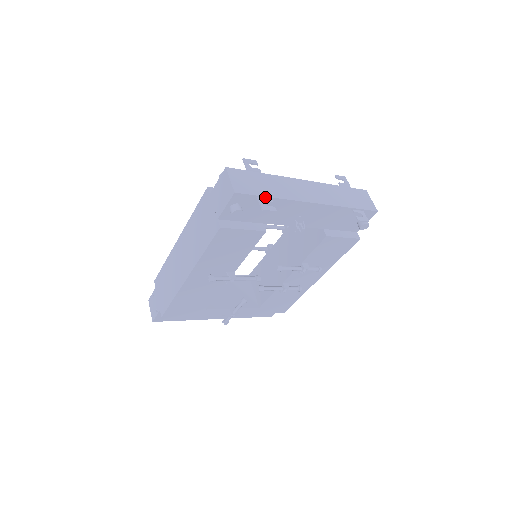
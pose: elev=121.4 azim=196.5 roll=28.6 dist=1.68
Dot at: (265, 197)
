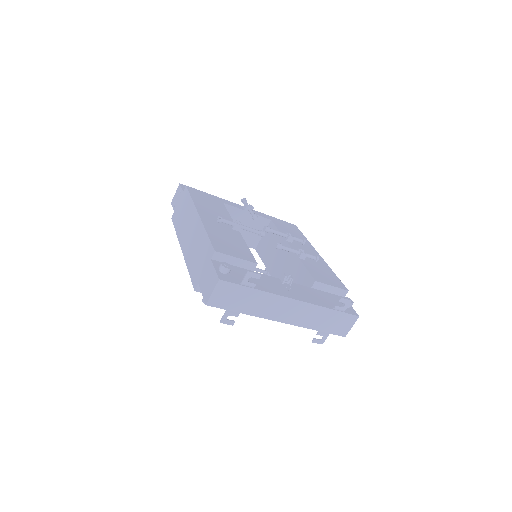
Dot at: (235, 311)
